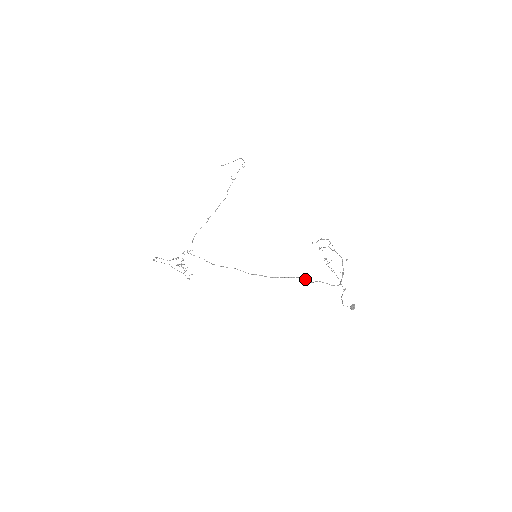
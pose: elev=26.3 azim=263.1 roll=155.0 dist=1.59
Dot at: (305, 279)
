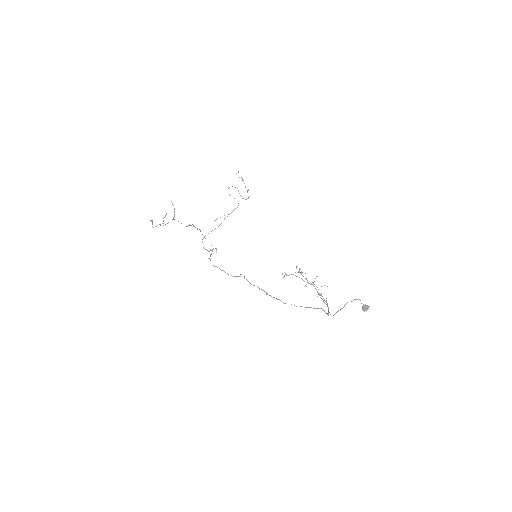
Dot at: occluded
